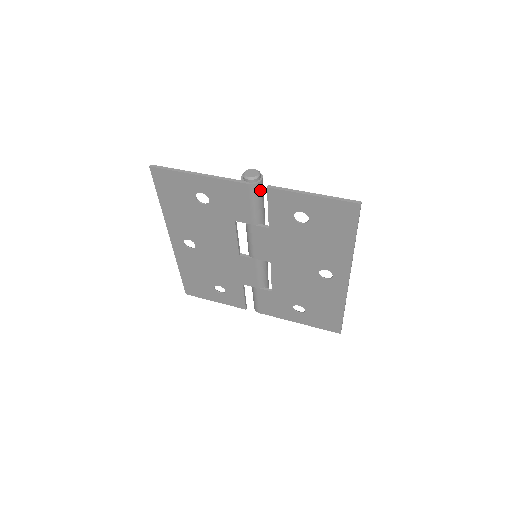
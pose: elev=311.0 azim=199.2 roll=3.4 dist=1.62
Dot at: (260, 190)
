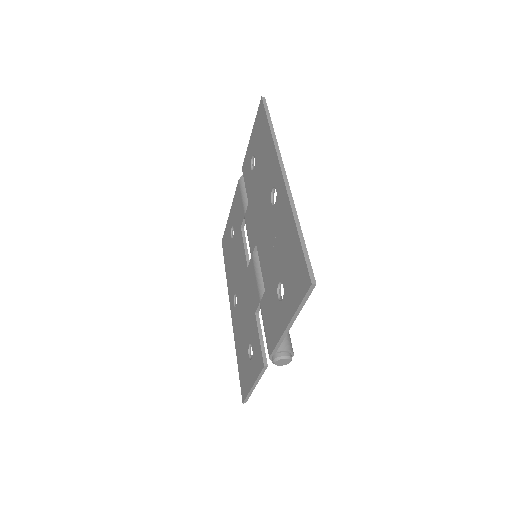
Dot at: occluded
